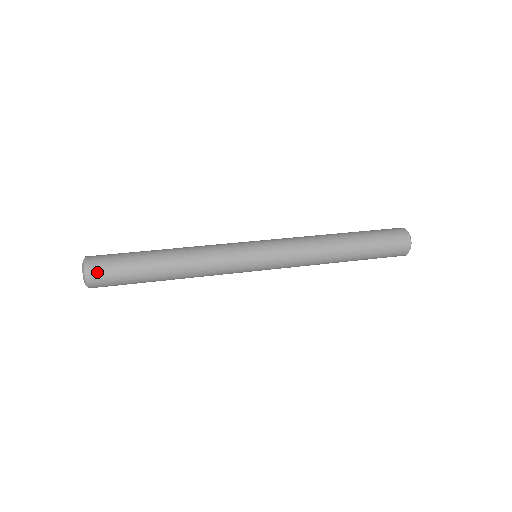
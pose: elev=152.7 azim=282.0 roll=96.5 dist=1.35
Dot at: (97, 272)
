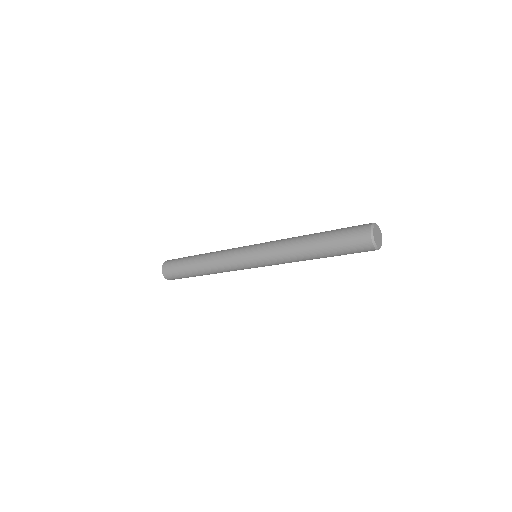
Dot at: occluded
